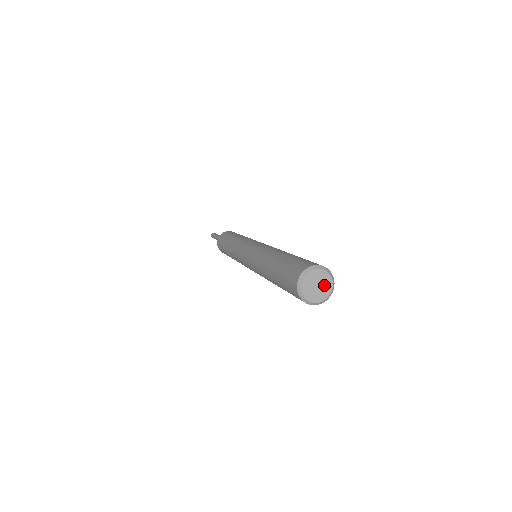
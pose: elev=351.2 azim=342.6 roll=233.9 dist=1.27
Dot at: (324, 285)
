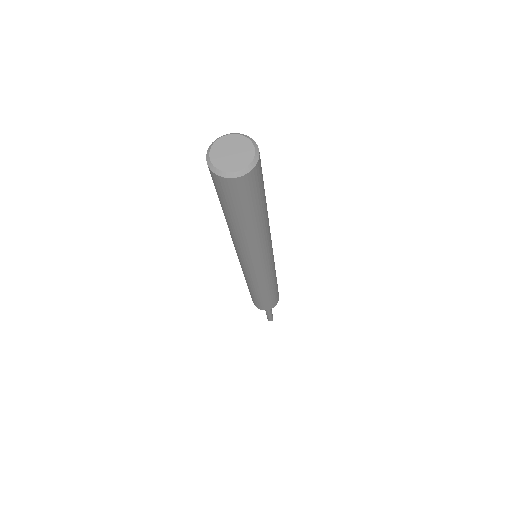
Dot at: (242, 154)
